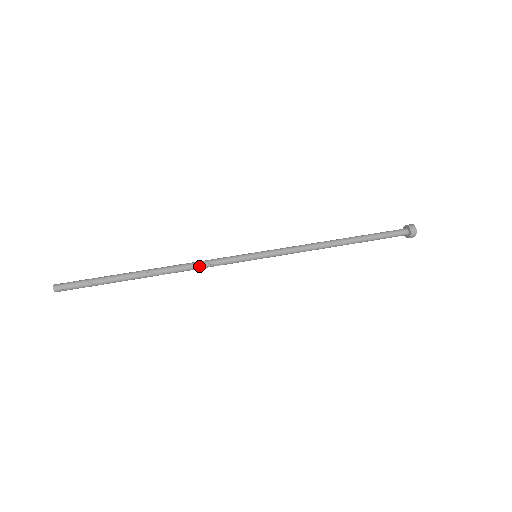
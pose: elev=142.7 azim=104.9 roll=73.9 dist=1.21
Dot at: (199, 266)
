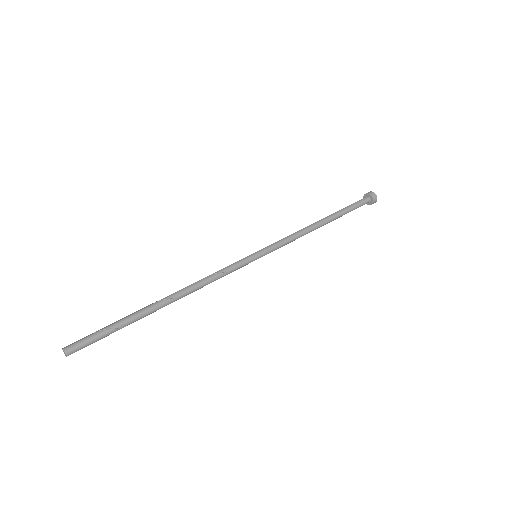
Dot at: (207, 278)
